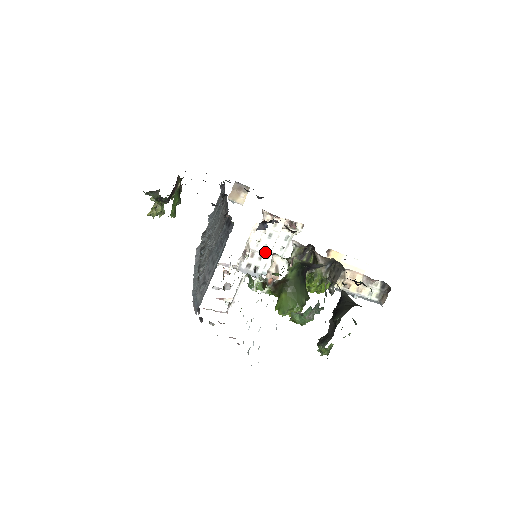
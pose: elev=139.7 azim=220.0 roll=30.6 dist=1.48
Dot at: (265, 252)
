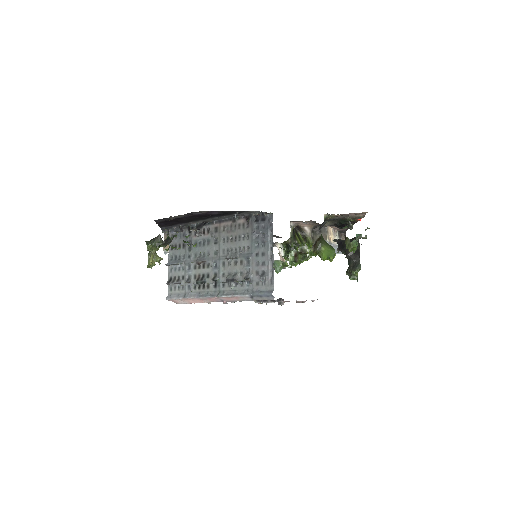
Dot at: occluded
